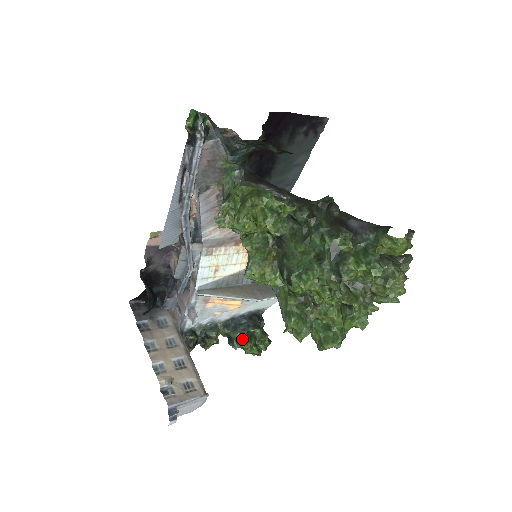
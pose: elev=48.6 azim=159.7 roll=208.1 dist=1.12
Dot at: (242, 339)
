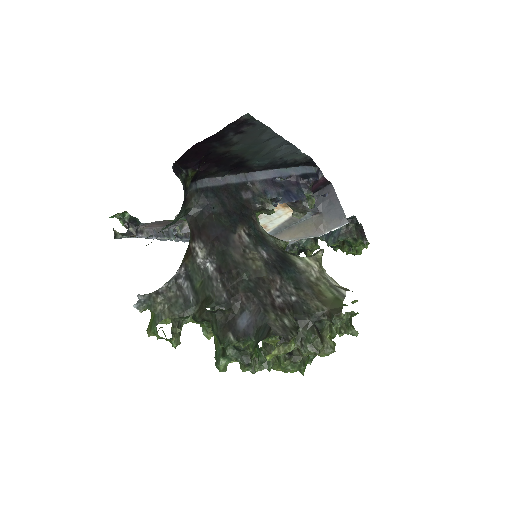
Dot at: (337, 245)
